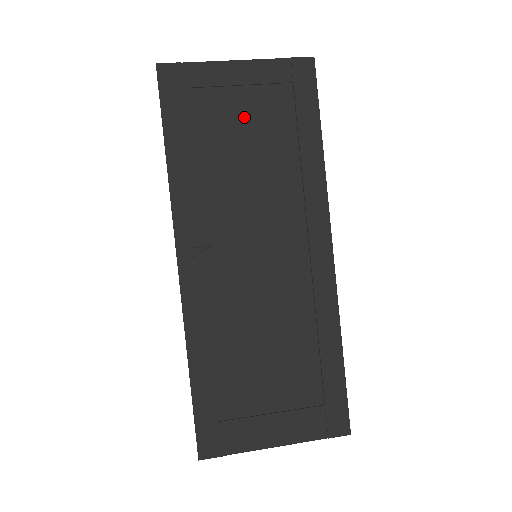
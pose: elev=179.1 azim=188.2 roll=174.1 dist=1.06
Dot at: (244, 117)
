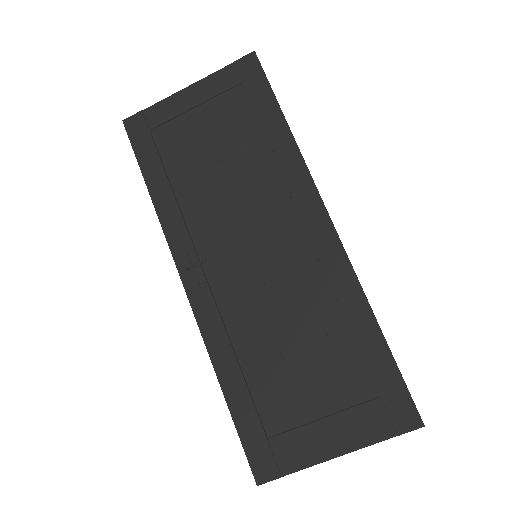
Dot at: (207, 132)
